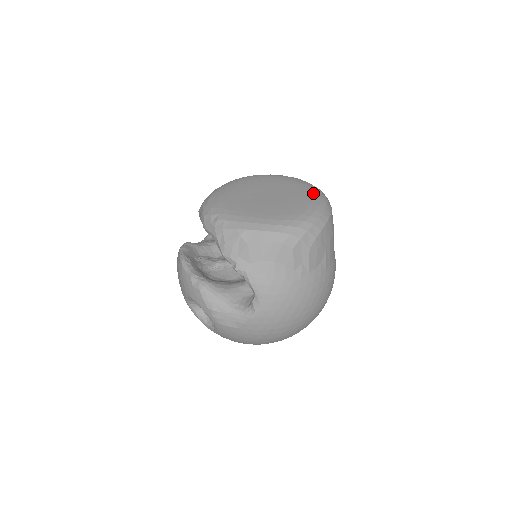
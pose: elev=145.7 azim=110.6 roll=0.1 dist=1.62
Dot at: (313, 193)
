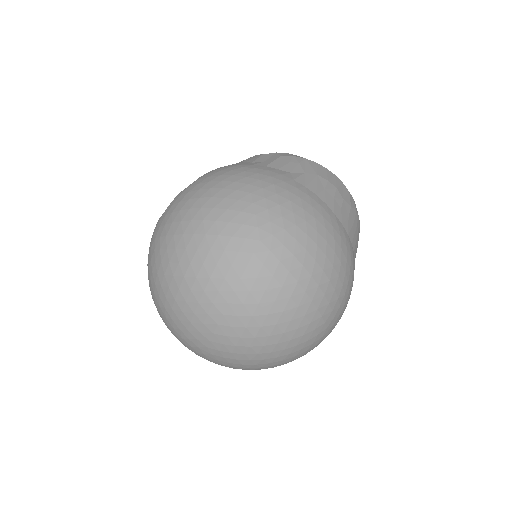
Dot at: occluded
